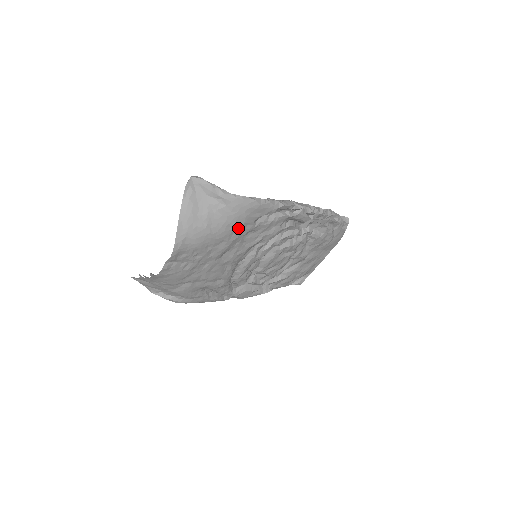
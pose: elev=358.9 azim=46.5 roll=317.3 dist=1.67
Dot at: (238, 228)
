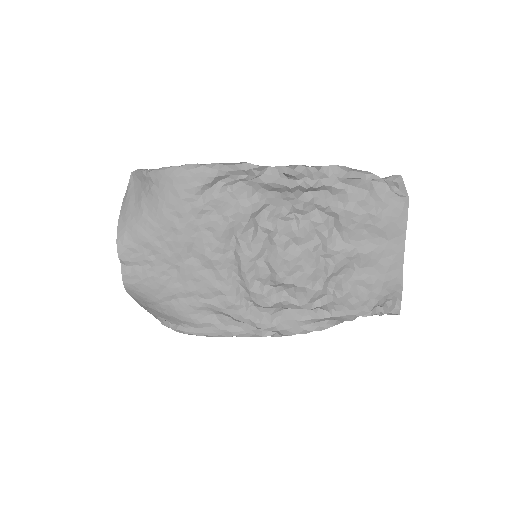
Dot at: (178, 208)
